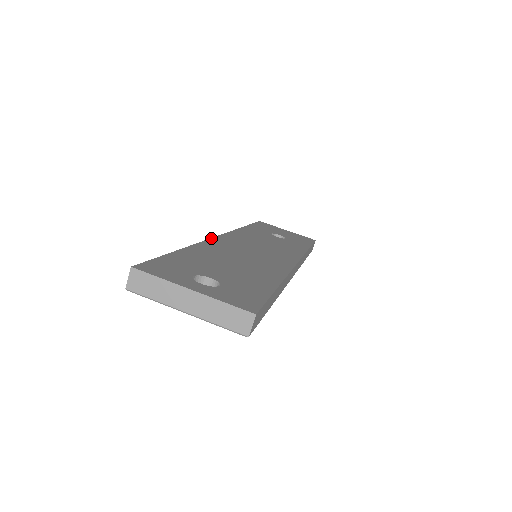
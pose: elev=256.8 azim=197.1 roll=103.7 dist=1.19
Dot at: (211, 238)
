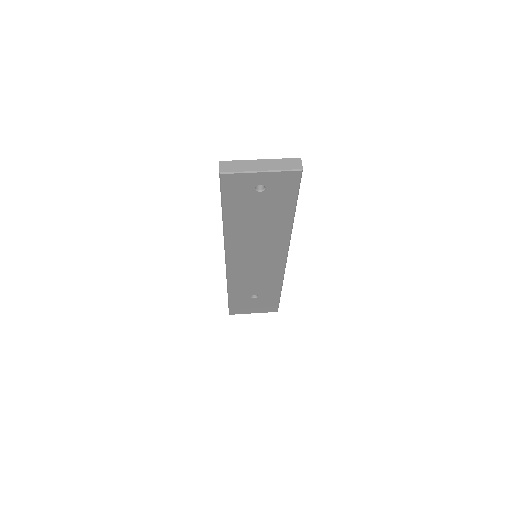
Dot at: occluded
